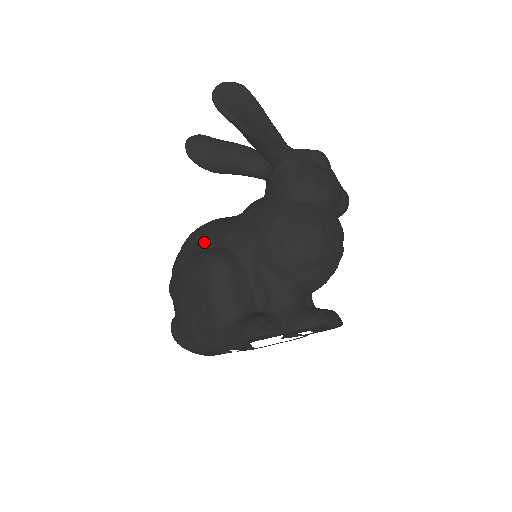
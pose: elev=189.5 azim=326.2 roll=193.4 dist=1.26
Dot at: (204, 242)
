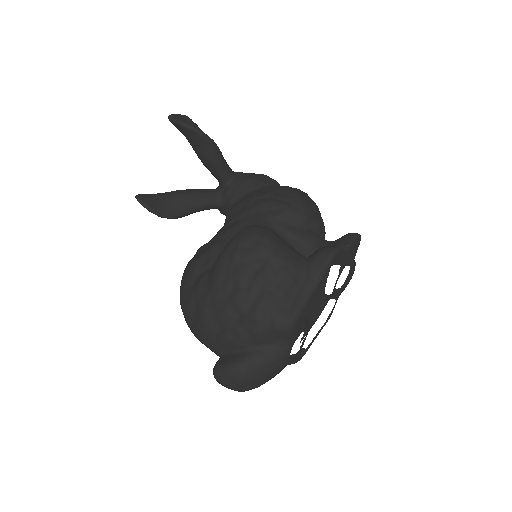
Dot at: (216, 247)
